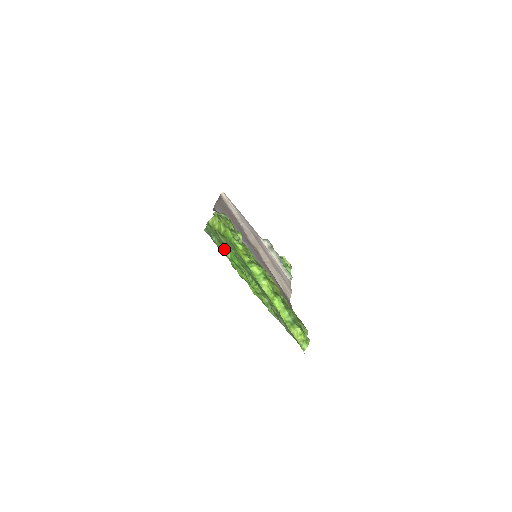
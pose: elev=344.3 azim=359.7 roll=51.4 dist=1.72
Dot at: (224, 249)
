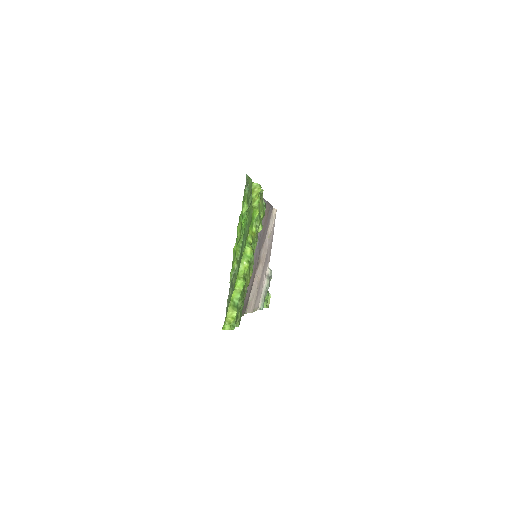
Dot at: (245, 203)
